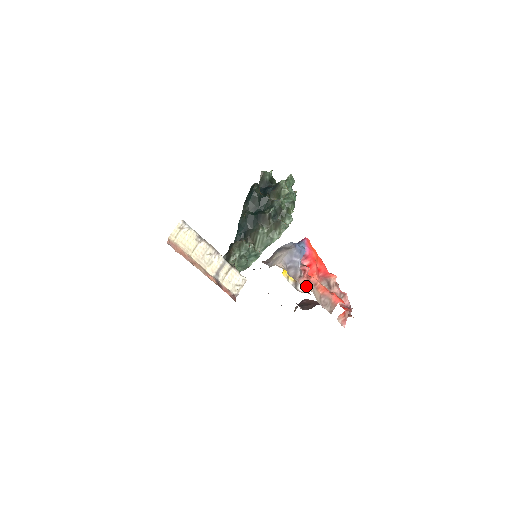
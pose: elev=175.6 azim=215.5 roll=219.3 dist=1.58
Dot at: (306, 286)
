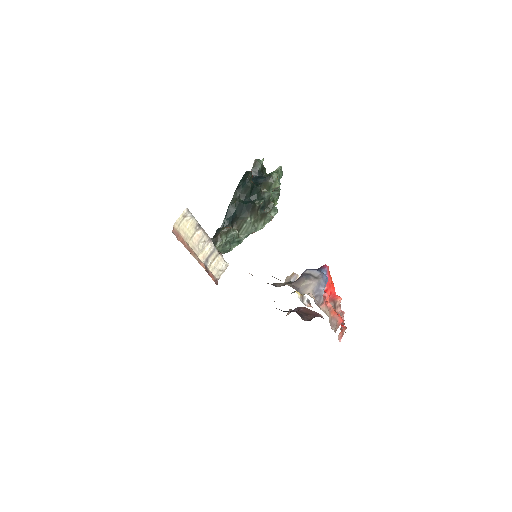
Dot at: (325, 312)
